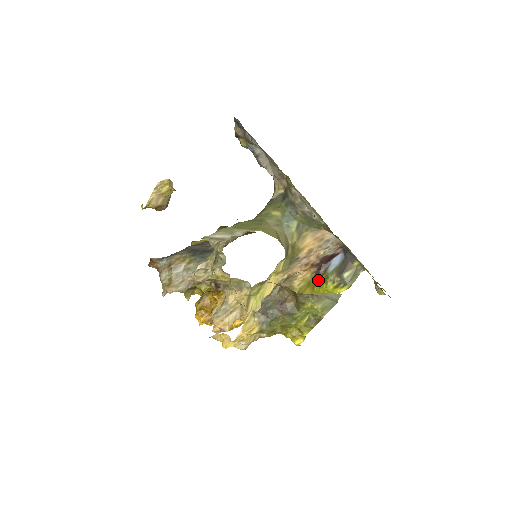
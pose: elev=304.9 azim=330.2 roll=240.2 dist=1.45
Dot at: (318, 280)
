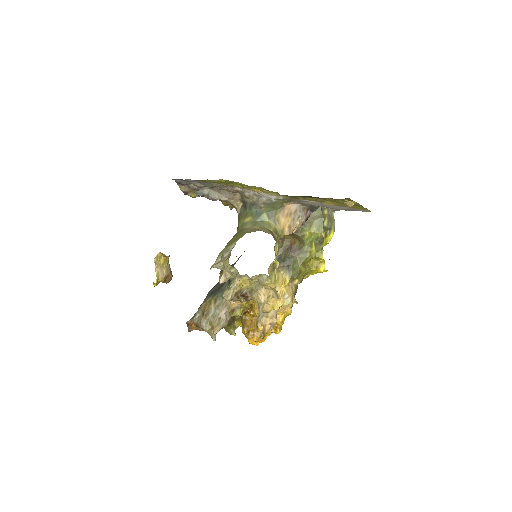
Dot at: occluded
